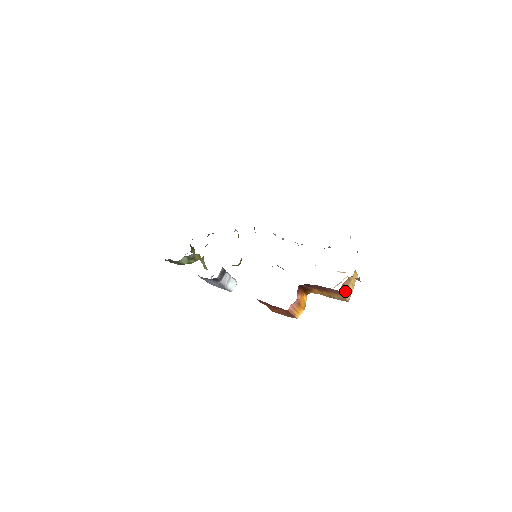
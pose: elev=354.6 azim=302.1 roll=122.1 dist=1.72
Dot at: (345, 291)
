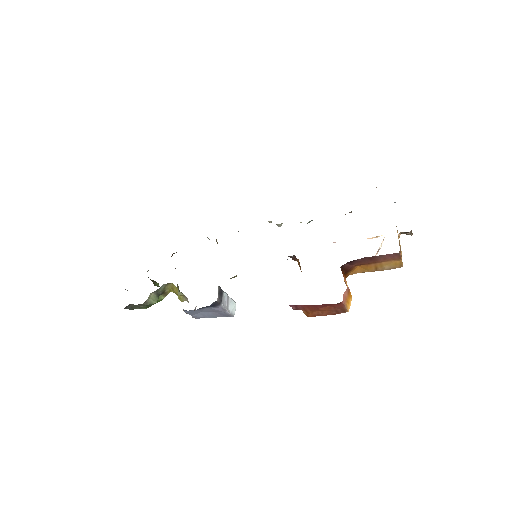
Dot at: (400, 253)
